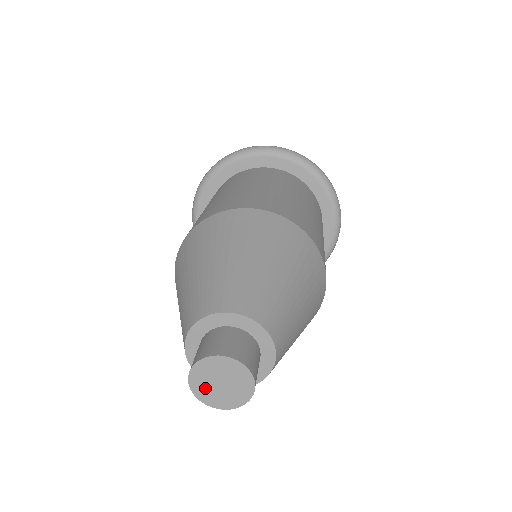
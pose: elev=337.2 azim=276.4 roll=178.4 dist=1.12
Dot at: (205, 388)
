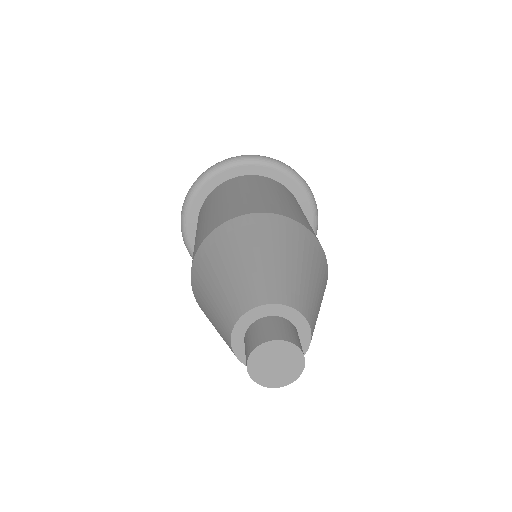
Dot at: (261, 371)
